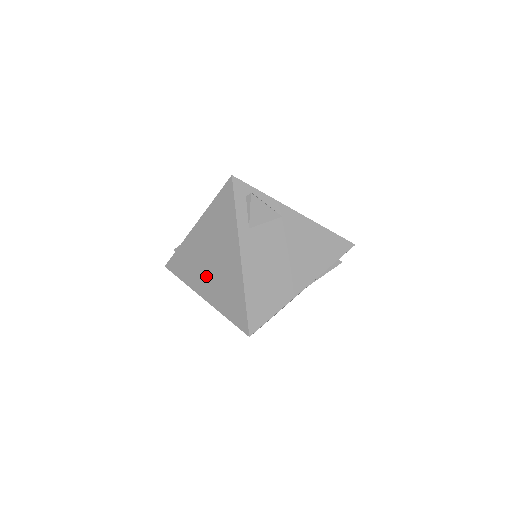
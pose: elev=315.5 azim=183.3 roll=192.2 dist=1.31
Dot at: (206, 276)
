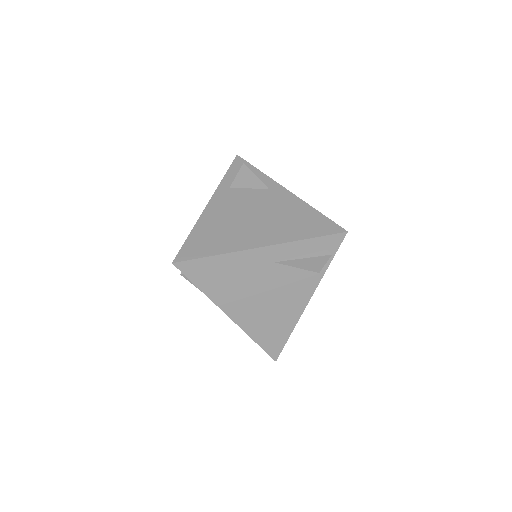
Dot at: occluded
